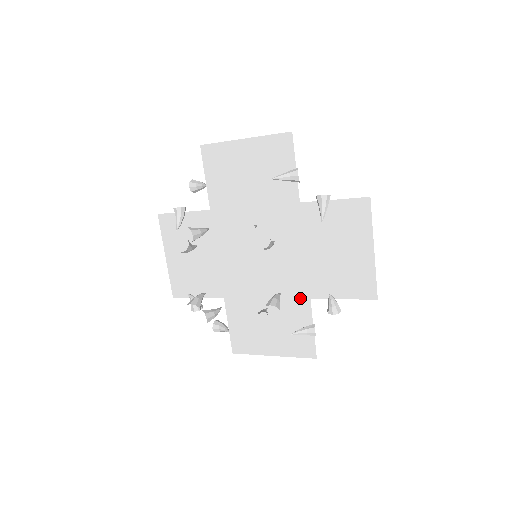
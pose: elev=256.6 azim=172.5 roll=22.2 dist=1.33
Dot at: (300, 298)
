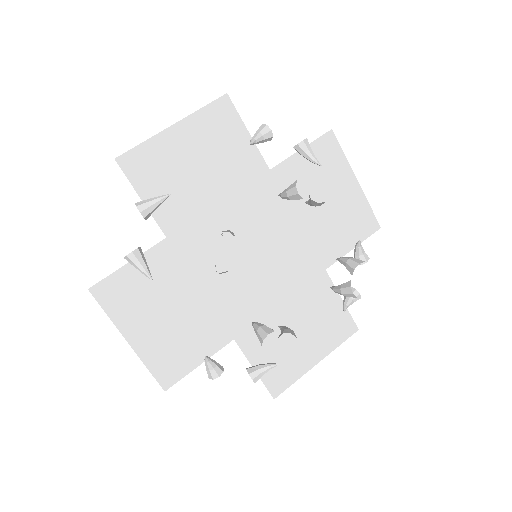
Dot at: (316, 276)
